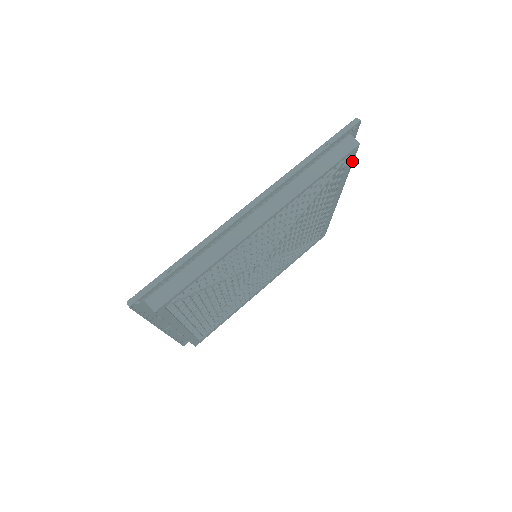
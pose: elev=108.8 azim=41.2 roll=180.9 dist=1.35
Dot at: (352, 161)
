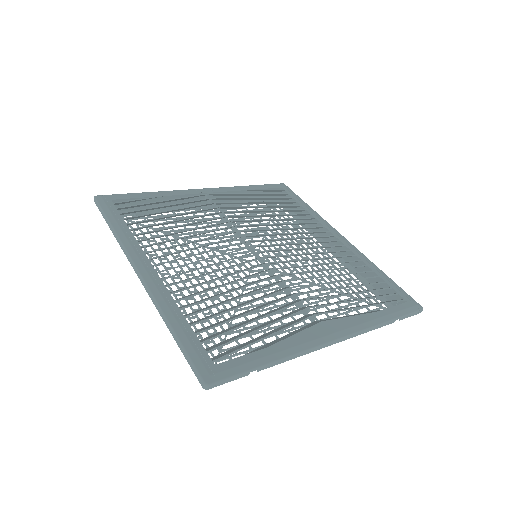
Dot at: (382, 297)
